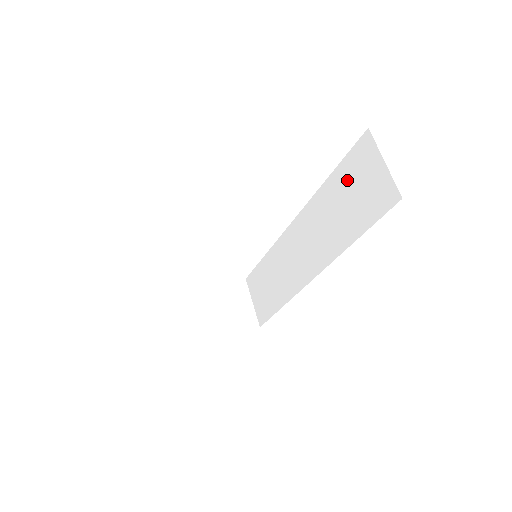
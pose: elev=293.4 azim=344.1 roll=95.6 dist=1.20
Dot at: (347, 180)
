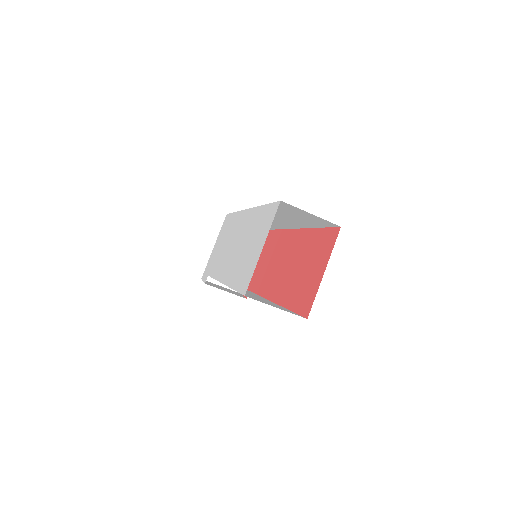
Dot at: (284, 211)
